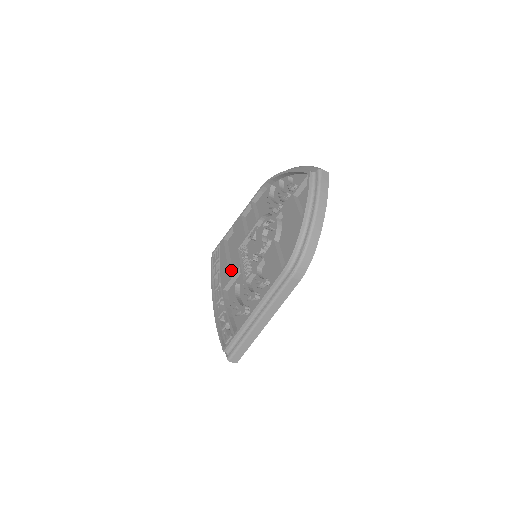
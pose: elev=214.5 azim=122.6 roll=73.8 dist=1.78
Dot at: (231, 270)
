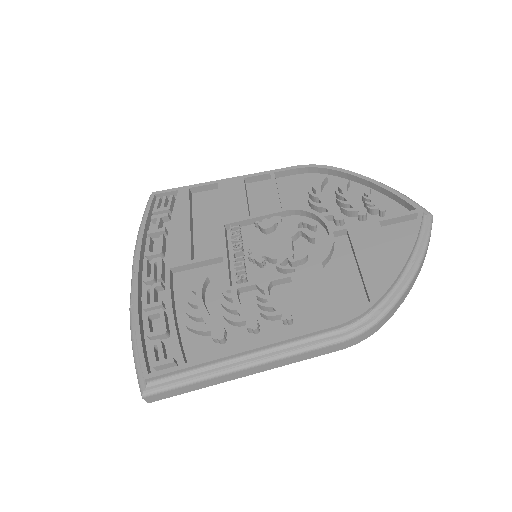
Dot at: (193, 245)
